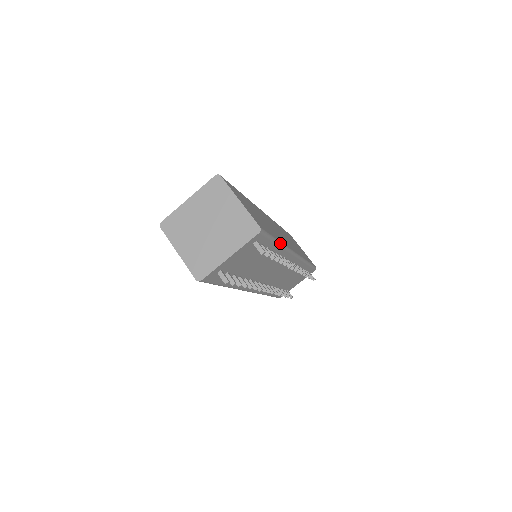
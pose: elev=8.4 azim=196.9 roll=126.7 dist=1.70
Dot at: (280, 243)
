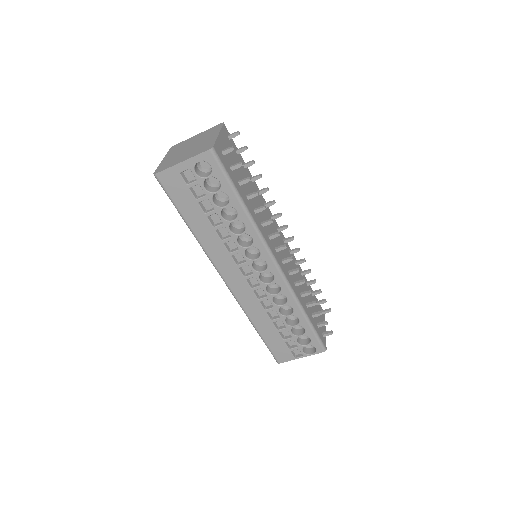
Dot at: occluded
